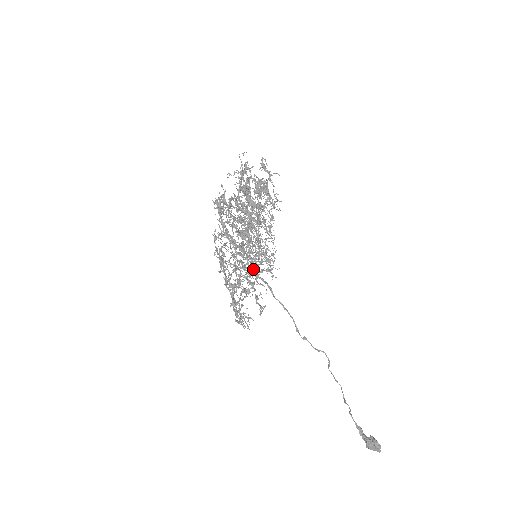
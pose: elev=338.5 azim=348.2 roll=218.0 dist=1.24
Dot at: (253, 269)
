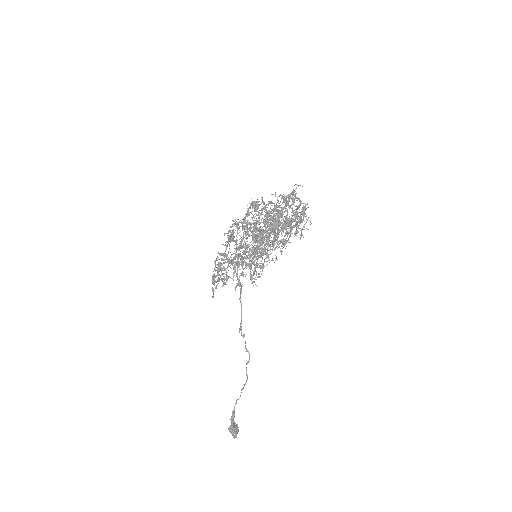
Dot at: occluded
